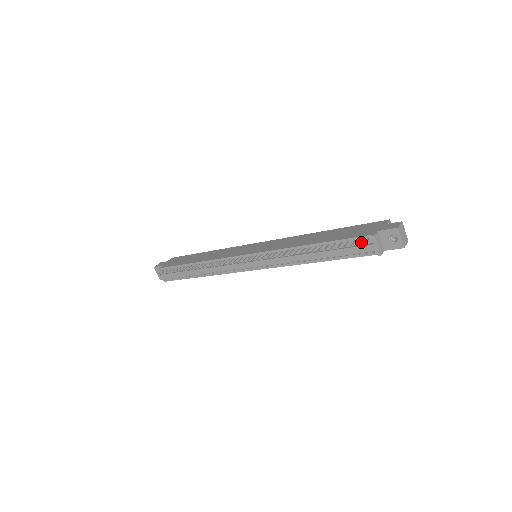
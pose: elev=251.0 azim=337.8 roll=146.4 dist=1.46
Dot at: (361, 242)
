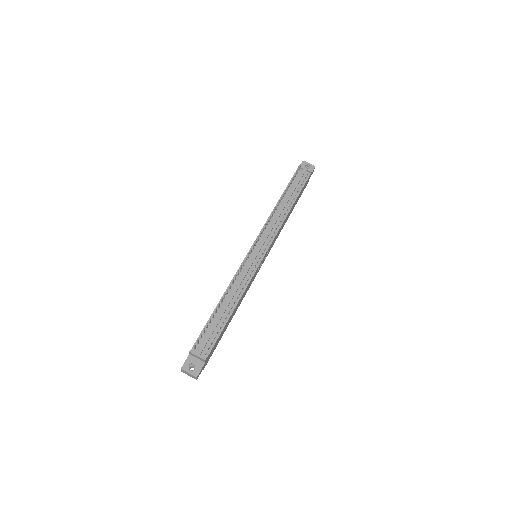
Dot at: (298, 175)
